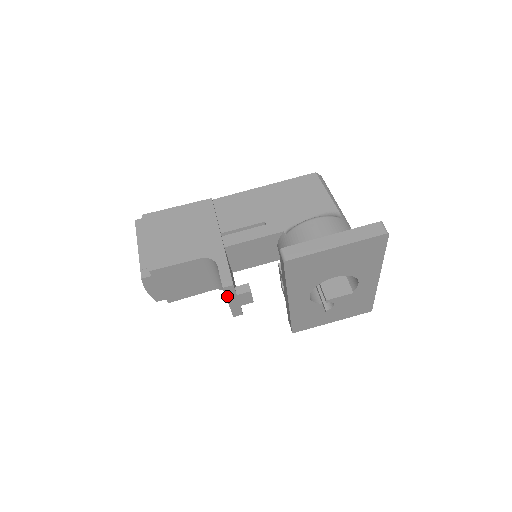
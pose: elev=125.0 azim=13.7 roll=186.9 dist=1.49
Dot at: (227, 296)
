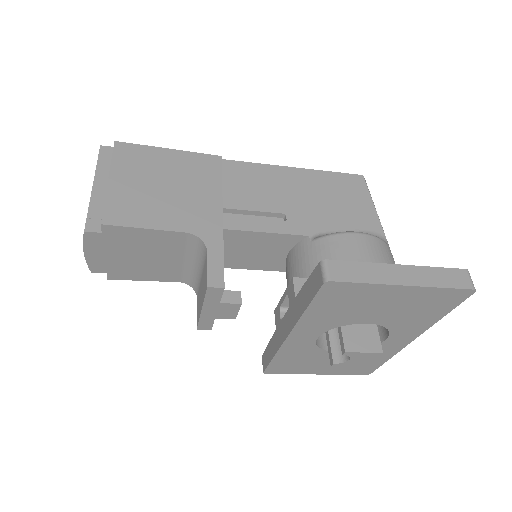
Dot at: (206, 300)
